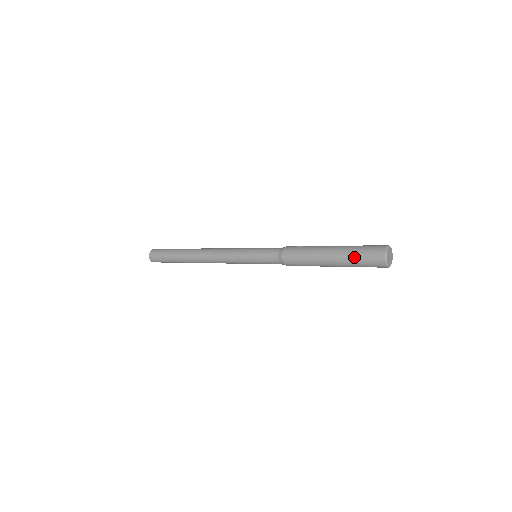
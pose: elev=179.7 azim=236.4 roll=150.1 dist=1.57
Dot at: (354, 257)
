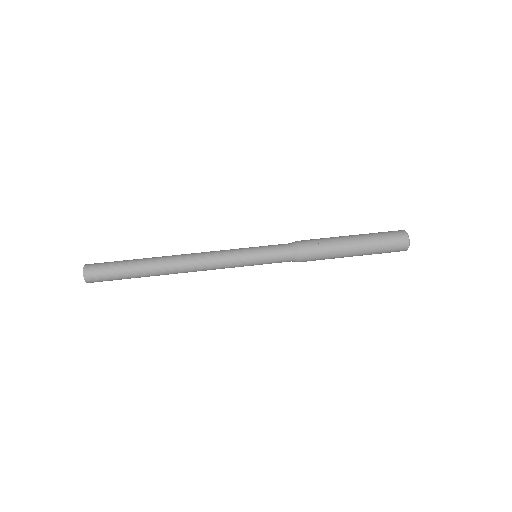
Dot at: (379, 247)
